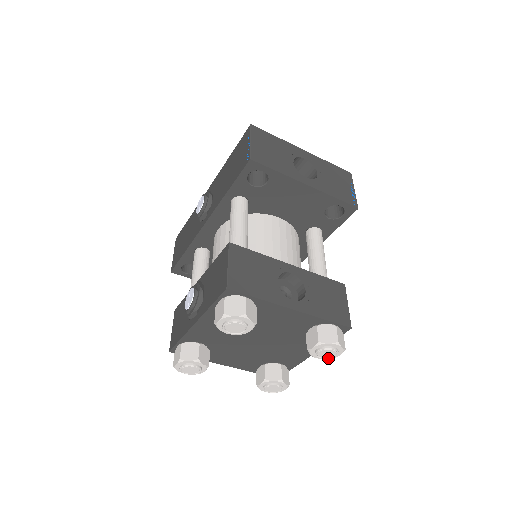
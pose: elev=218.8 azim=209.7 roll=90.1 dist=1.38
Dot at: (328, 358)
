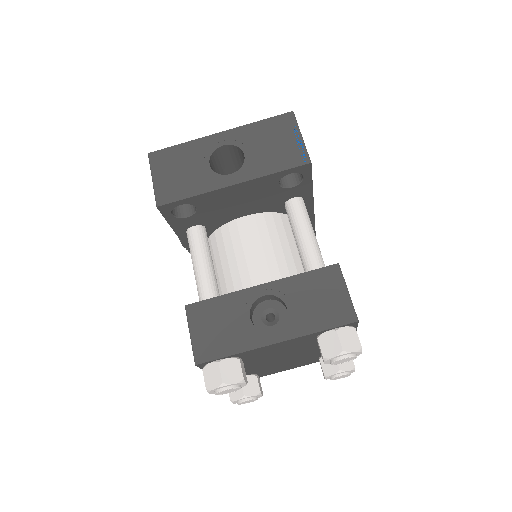
Dot at: occluded
